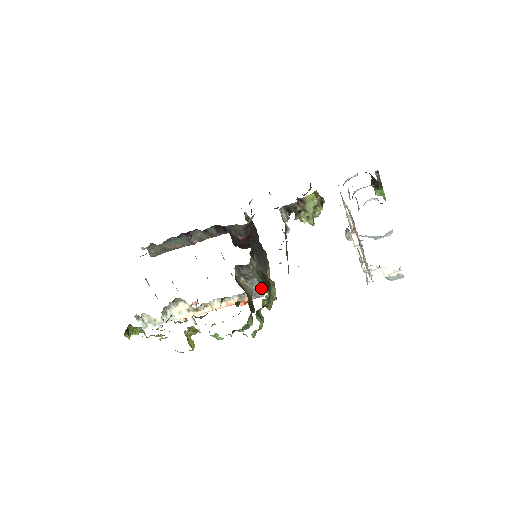
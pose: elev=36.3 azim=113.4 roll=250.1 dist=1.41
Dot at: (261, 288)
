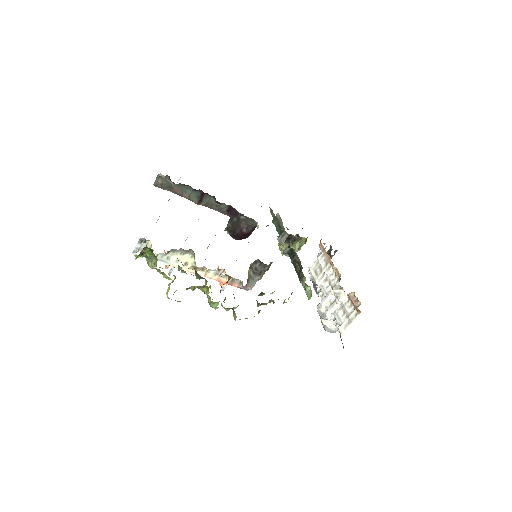
Dot at: (254, 285)
